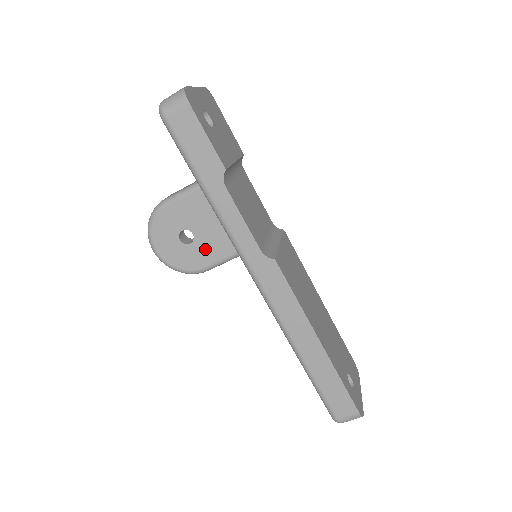
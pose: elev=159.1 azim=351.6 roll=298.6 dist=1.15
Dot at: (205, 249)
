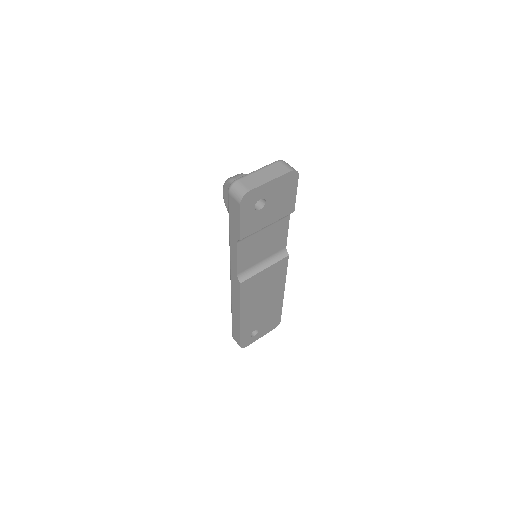
Dot at: occluded
